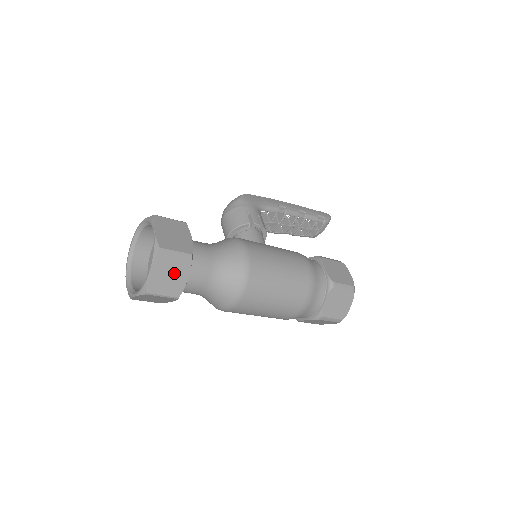
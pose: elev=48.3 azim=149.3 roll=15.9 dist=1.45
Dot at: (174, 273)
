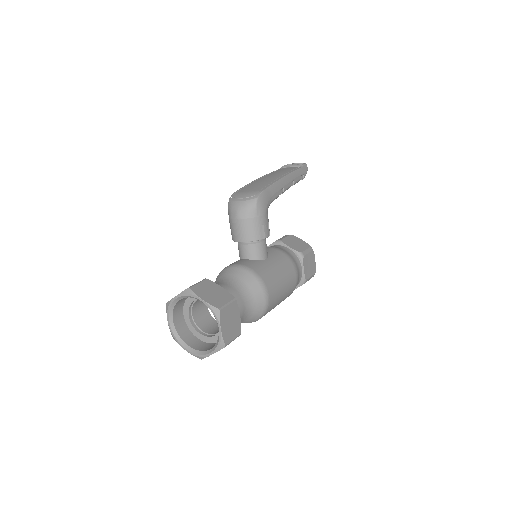
Dot at: occluded
